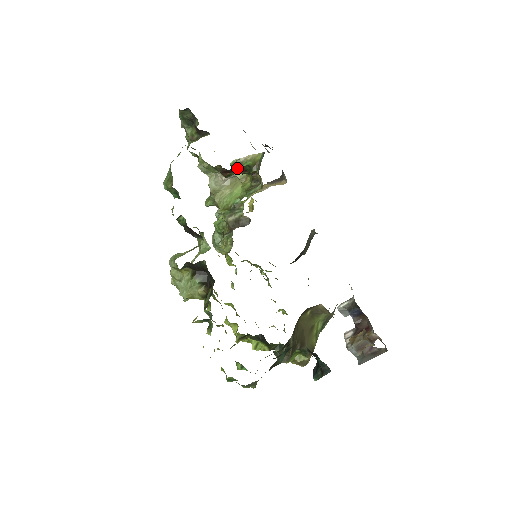
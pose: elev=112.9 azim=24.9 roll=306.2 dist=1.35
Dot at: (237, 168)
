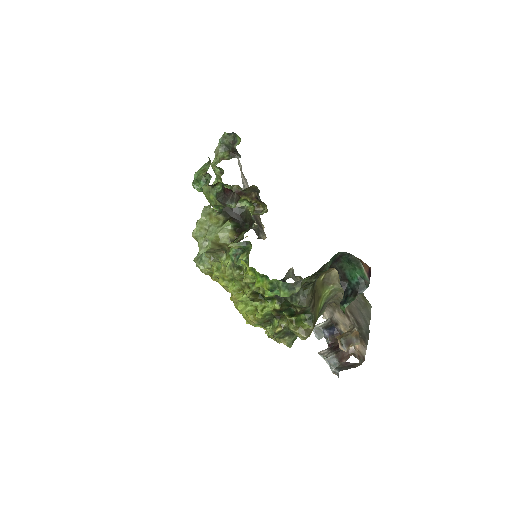
Dot at: (250, 192)
